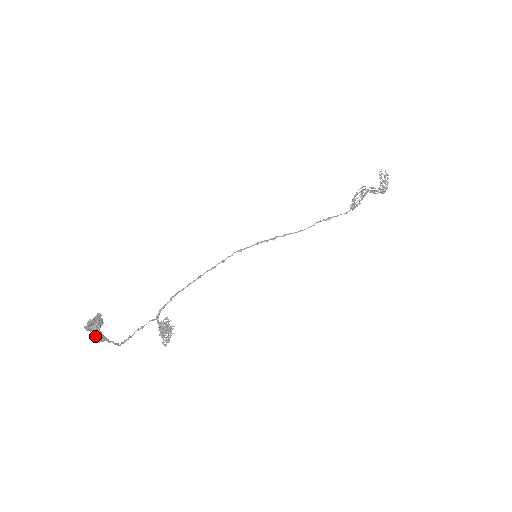
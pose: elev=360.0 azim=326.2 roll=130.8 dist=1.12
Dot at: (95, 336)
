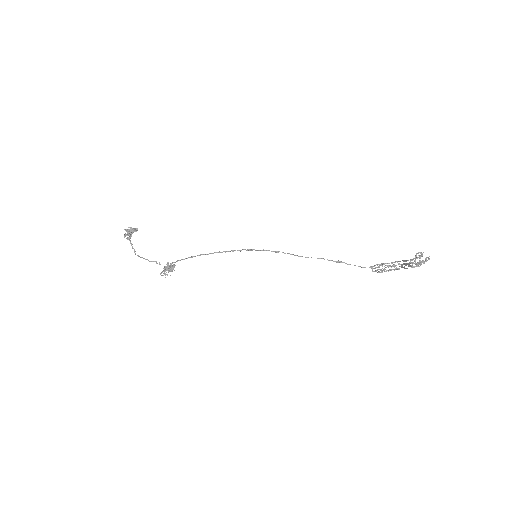
Dot at: (126, 234)
